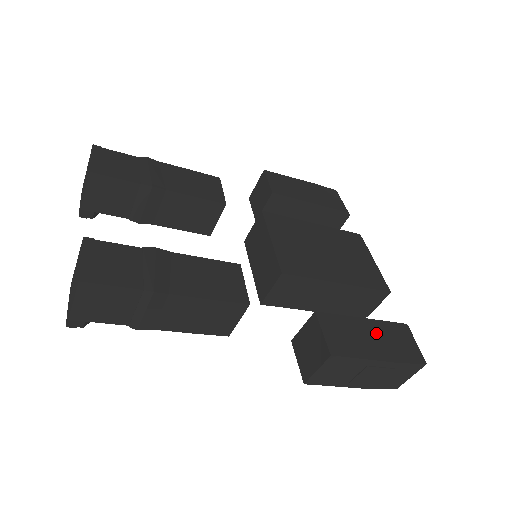
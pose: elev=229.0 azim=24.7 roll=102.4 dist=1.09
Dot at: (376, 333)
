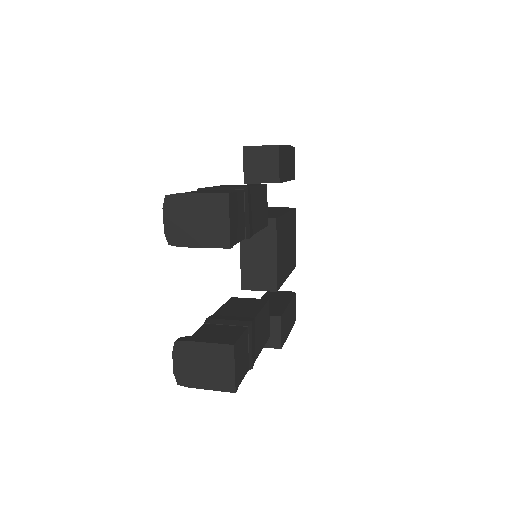
Dot at: (290, 313)
